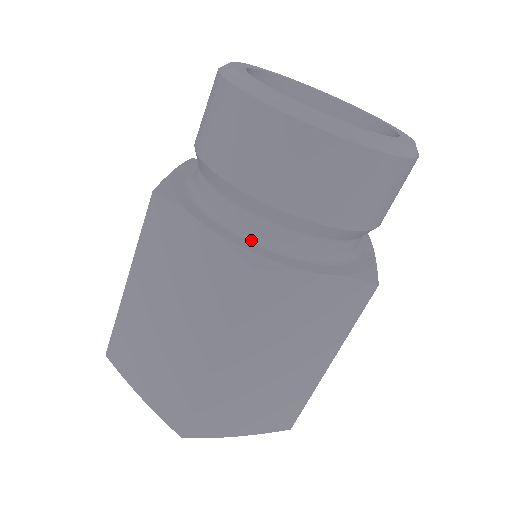
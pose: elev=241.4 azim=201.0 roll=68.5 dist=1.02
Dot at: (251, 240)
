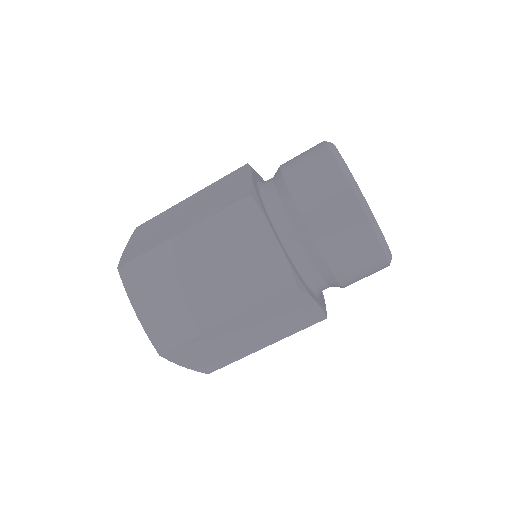
Dot at: (263, 199)
